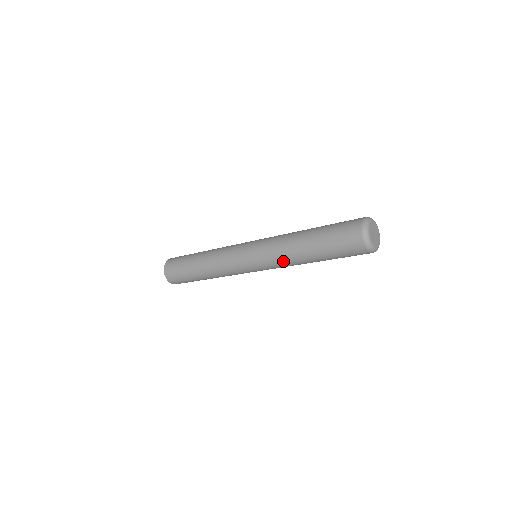
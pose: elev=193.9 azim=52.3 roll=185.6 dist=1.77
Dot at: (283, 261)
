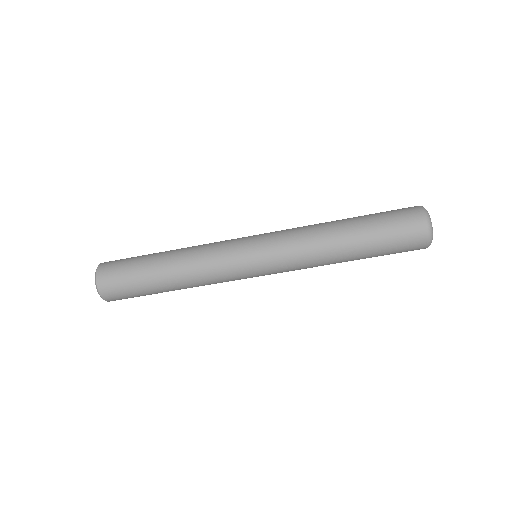
Dot at: (305, 239)
